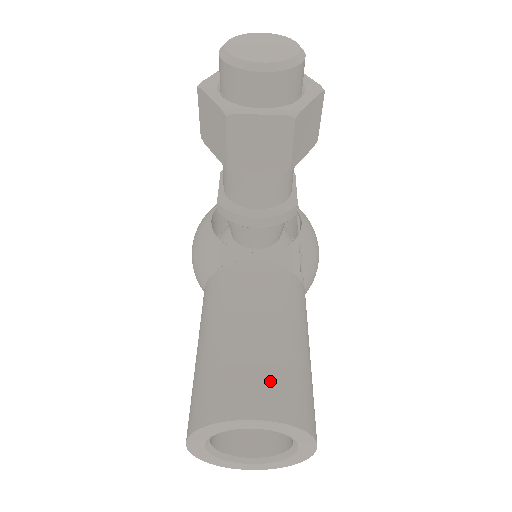
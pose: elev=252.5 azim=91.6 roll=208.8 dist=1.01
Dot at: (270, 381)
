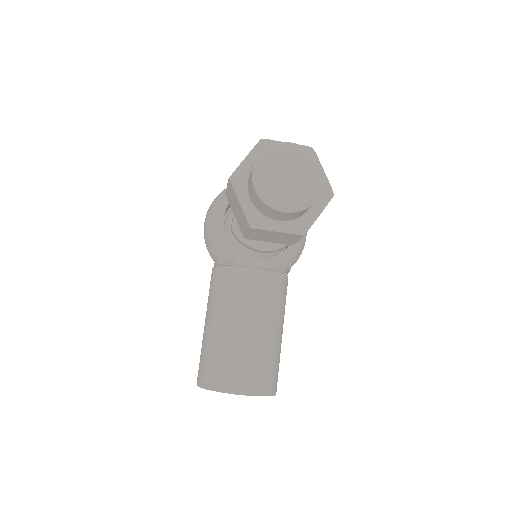
Dot at: (254, 369)
